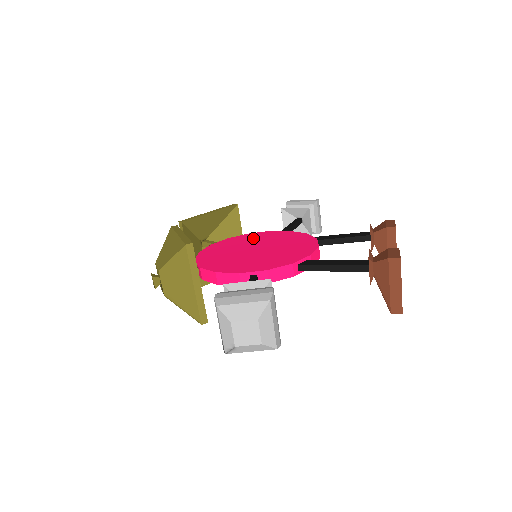
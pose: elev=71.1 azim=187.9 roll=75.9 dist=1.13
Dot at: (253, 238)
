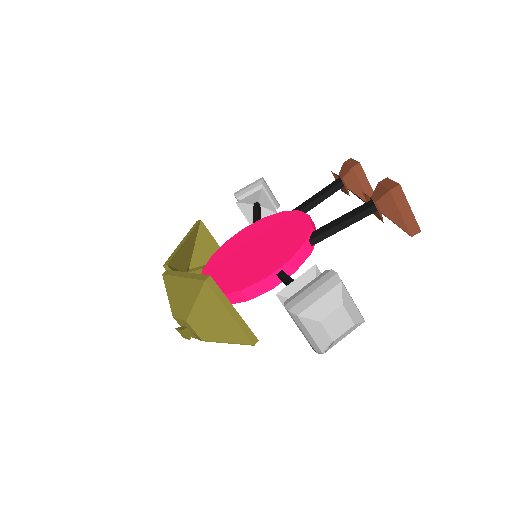
Dot at: (237, 242)
